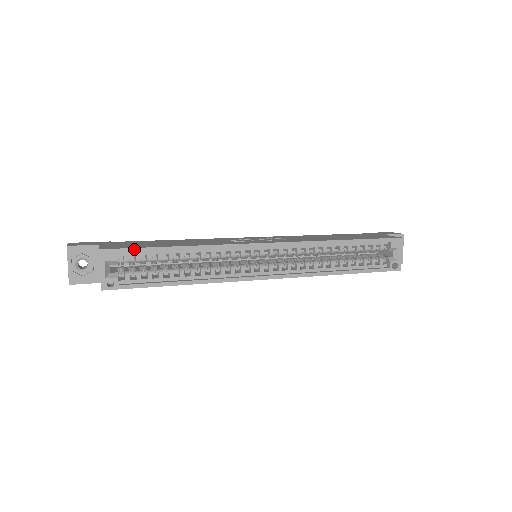
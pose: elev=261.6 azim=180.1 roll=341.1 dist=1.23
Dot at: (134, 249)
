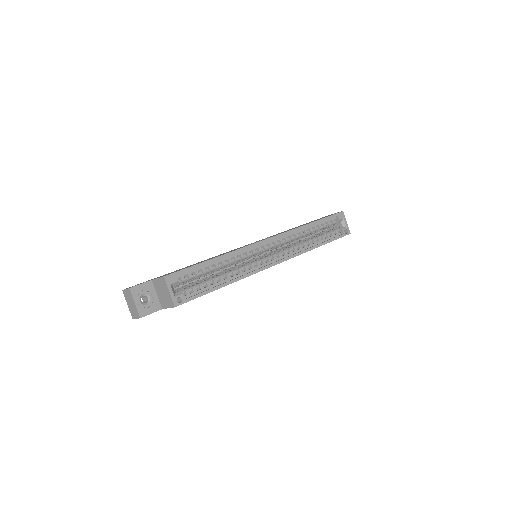
Dot at: (186, 269)
